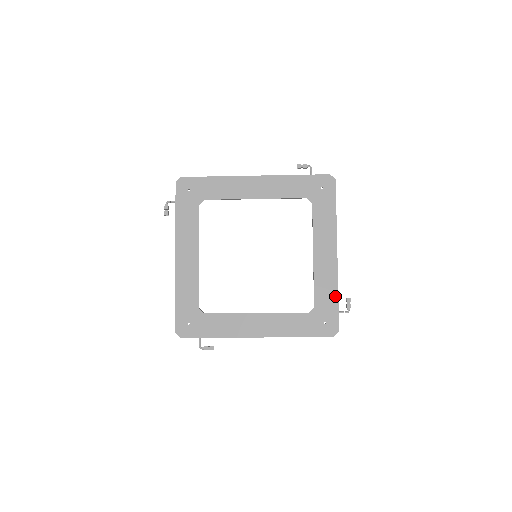
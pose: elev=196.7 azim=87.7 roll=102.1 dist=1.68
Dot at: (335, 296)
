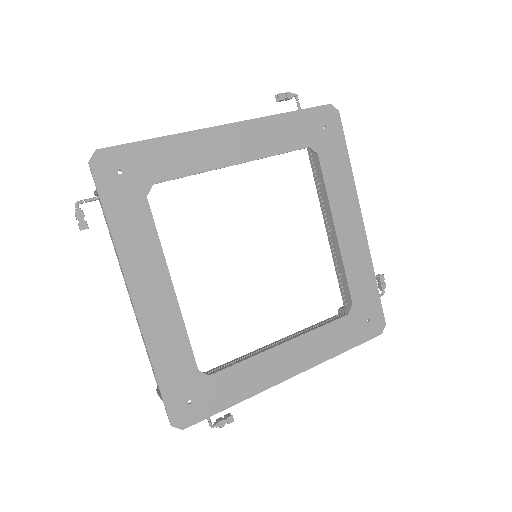
Dot at: (372, 280)
